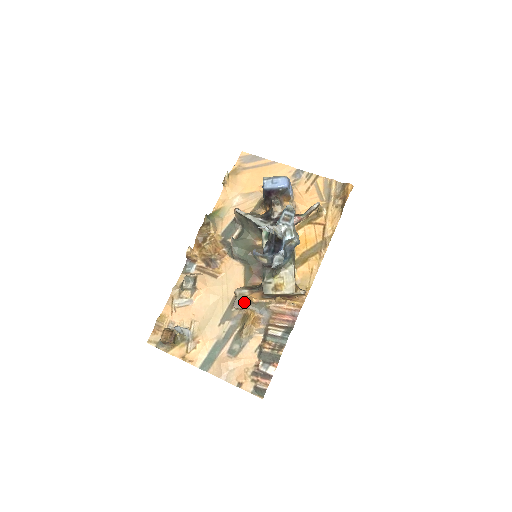
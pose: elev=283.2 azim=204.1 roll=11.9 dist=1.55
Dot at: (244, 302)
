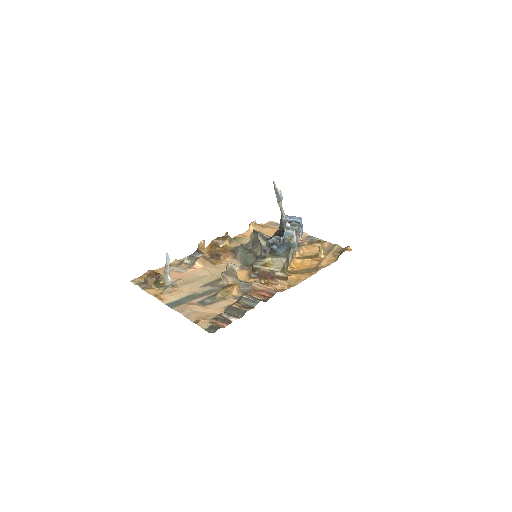
Dot at: (232, 274)
